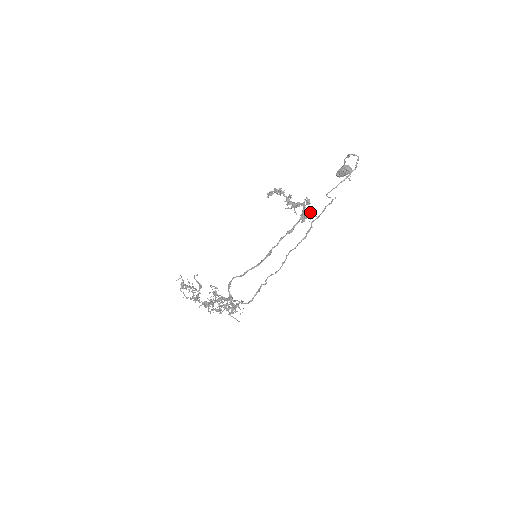
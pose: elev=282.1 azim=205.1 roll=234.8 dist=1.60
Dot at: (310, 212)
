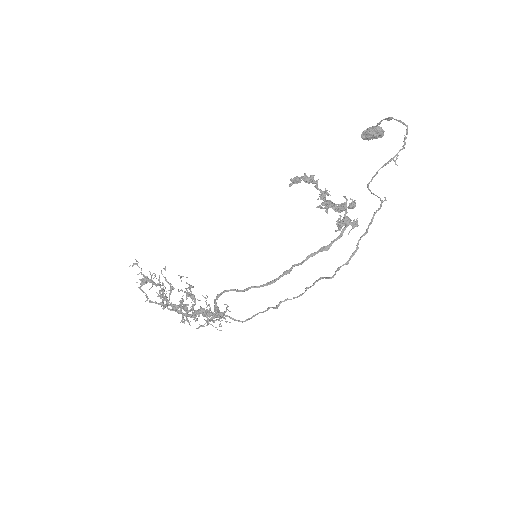
Dot at: (355, 222)
